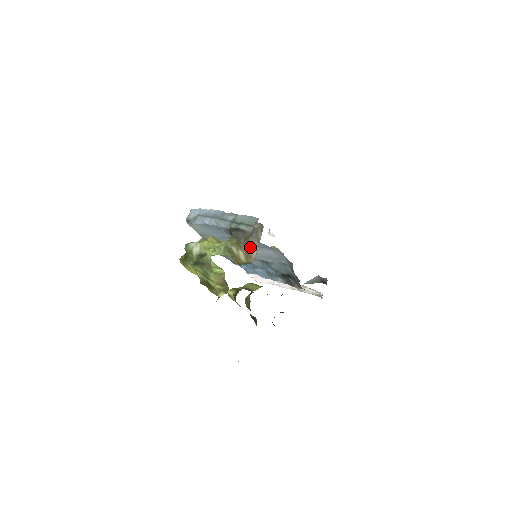
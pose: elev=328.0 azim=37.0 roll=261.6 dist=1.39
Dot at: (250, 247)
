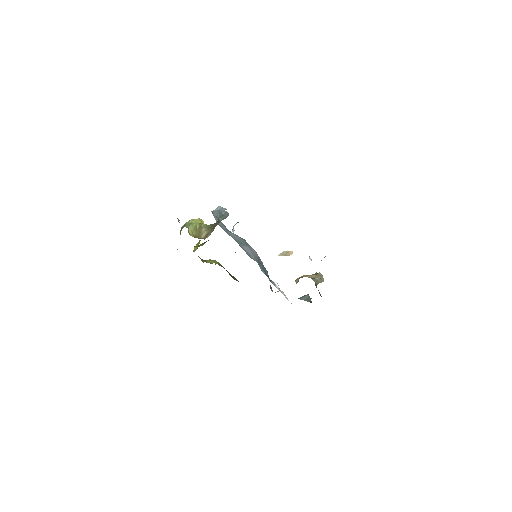
Dot at: (212, 231)
